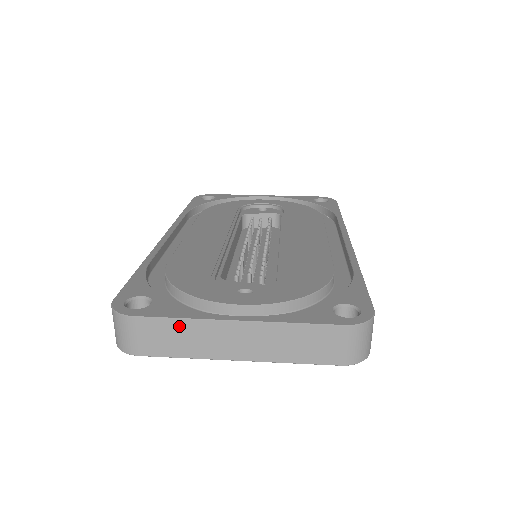
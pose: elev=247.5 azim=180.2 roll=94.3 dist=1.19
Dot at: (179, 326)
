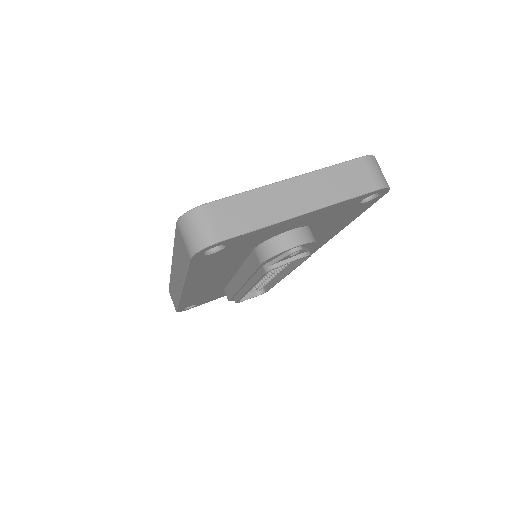
Dot at: (246, 199)
